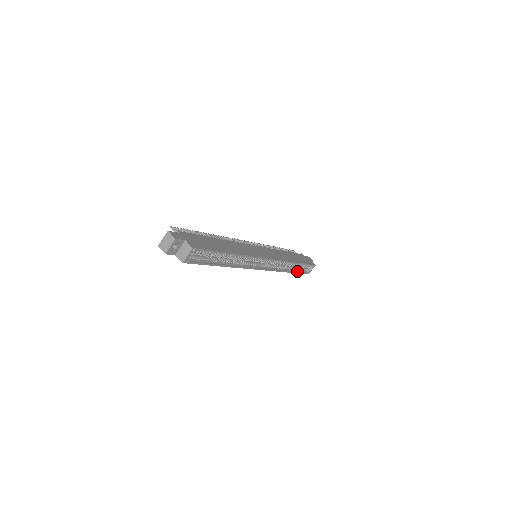
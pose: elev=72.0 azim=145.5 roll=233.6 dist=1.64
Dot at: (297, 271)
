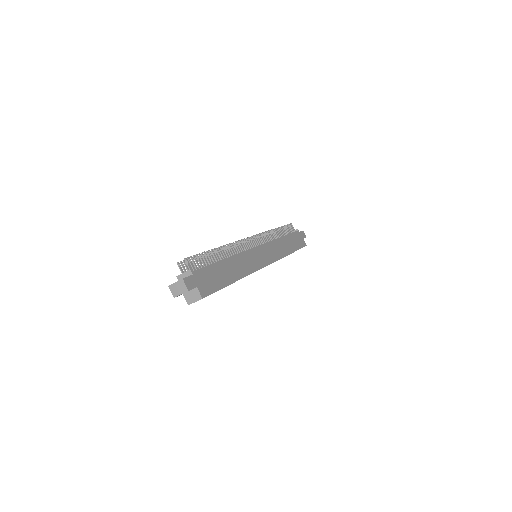
Dot at: occluded
